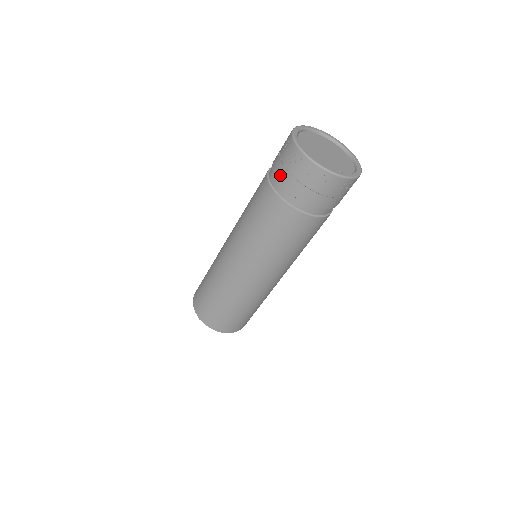
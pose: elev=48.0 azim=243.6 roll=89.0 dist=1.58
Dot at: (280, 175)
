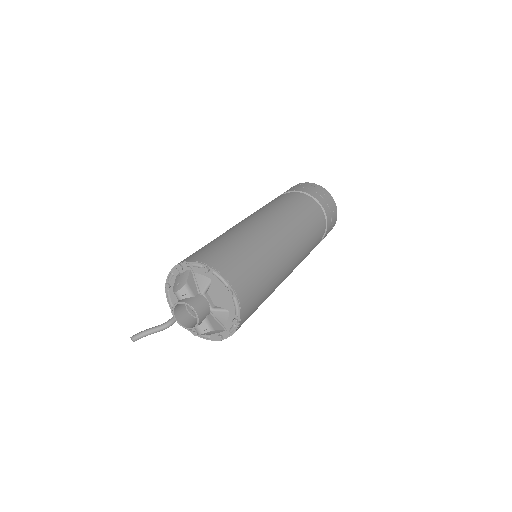
Dot at: (300, 189)
